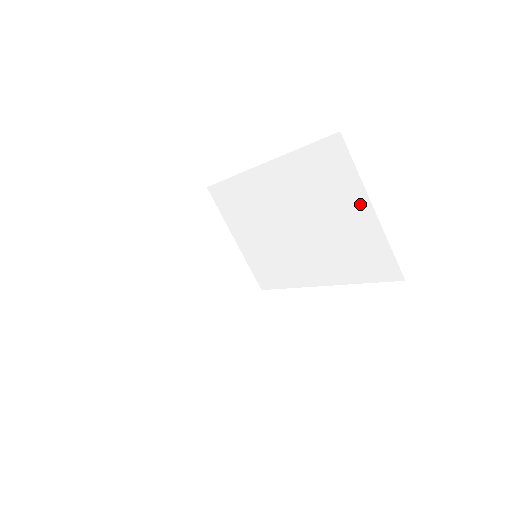
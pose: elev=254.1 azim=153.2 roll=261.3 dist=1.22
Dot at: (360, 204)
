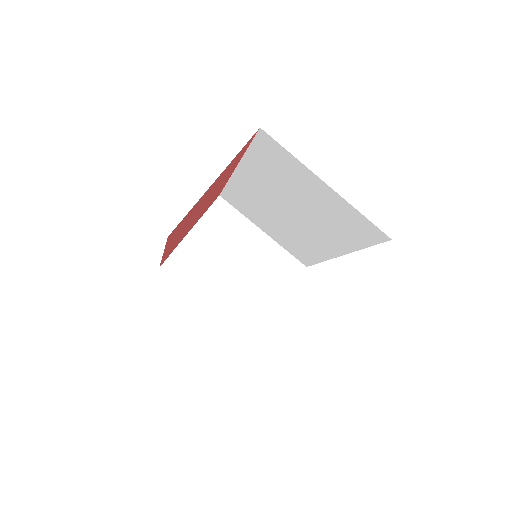
Dot at: (315, 183)
